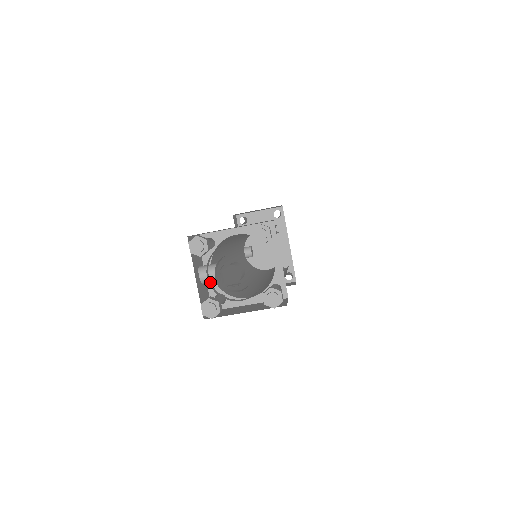
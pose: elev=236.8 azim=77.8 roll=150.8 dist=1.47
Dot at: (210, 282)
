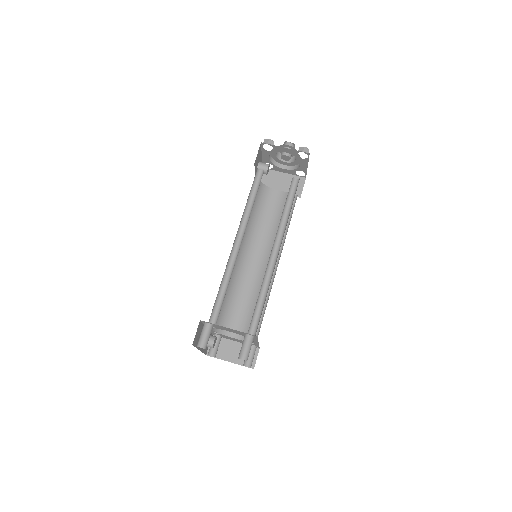
Dot at: (269, 155)
